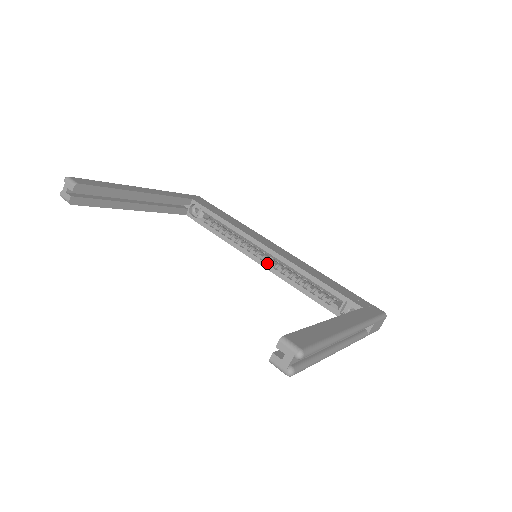
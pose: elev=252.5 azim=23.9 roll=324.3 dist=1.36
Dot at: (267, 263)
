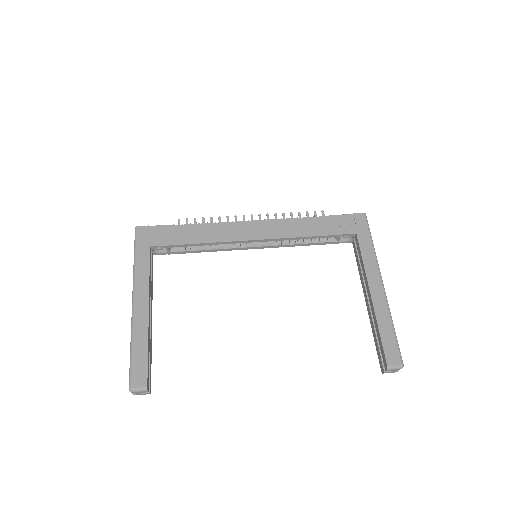
Dot at: (260, 245)
